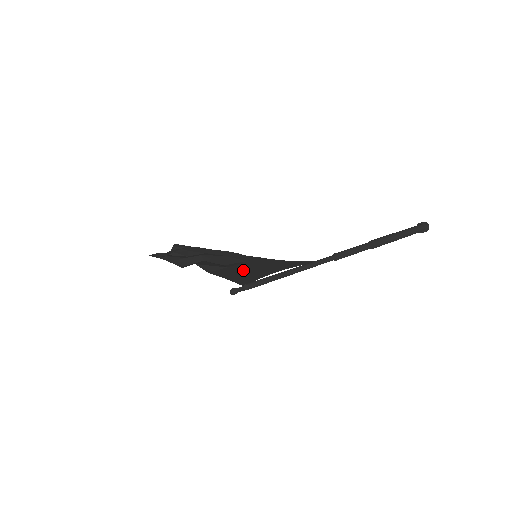
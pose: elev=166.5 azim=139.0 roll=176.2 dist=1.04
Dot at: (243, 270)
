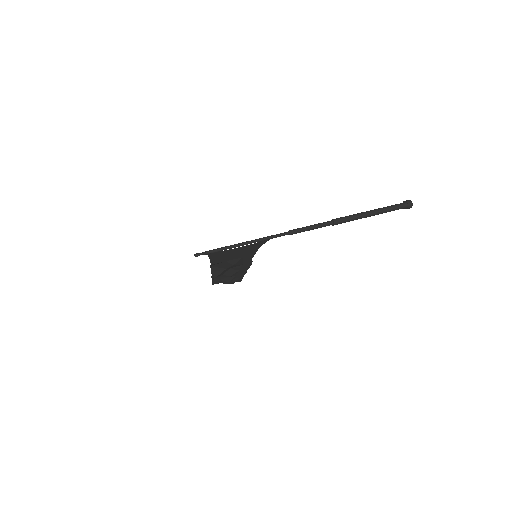
Dot at: (228, 256)
